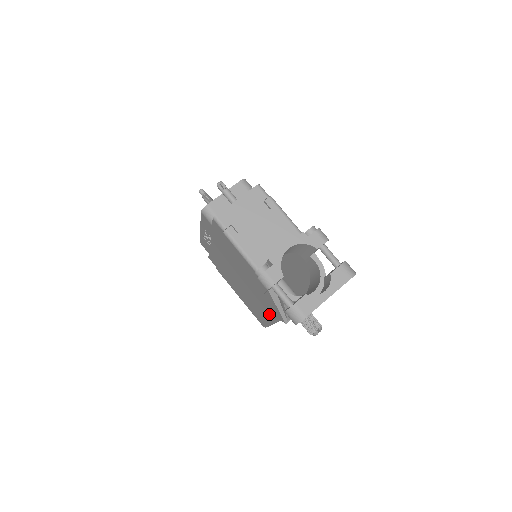
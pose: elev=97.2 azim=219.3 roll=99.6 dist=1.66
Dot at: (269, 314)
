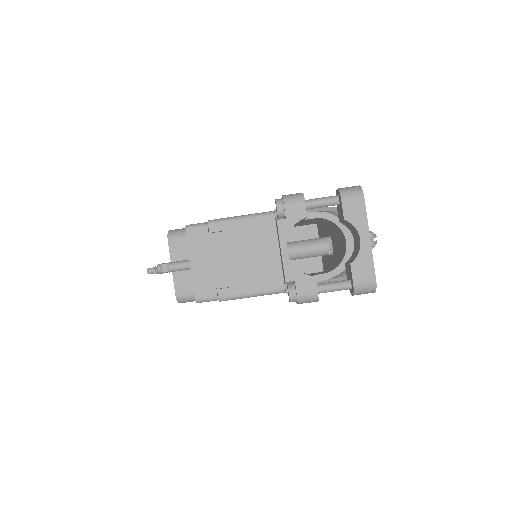
Dot at: occluded
